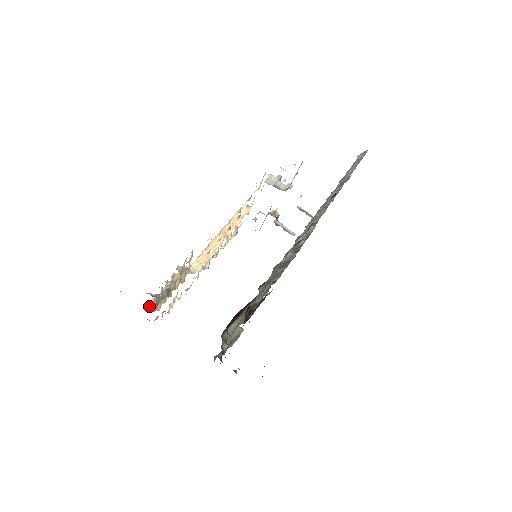
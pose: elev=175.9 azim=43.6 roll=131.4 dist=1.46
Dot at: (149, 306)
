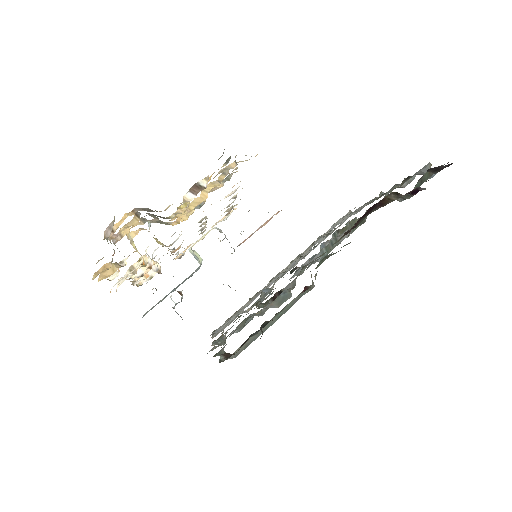
Dot at: occluded
